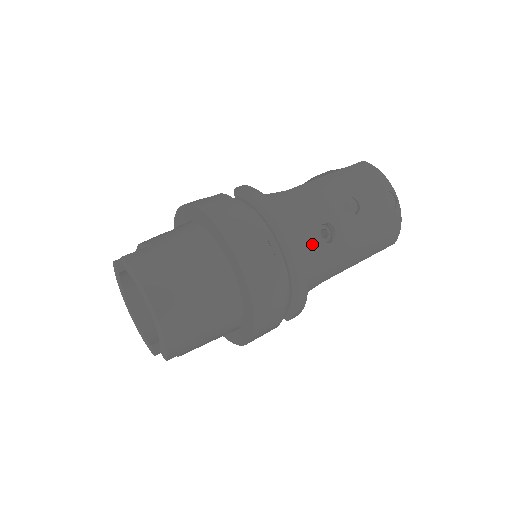
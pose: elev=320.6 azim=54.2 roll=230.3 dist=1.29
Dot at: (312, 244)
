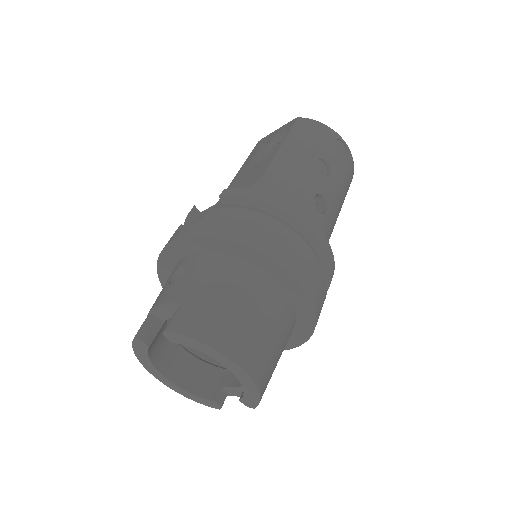
Dot at: (317, 221)
